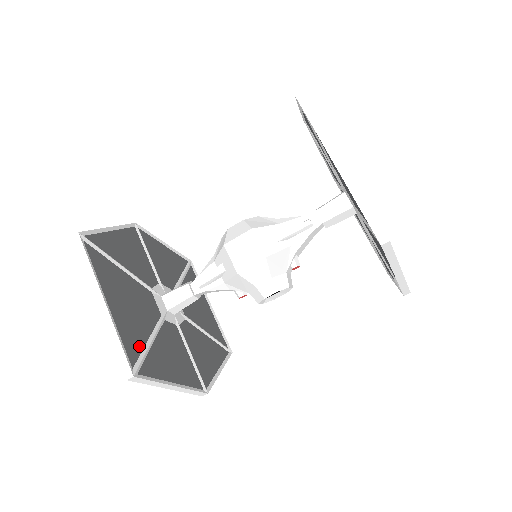
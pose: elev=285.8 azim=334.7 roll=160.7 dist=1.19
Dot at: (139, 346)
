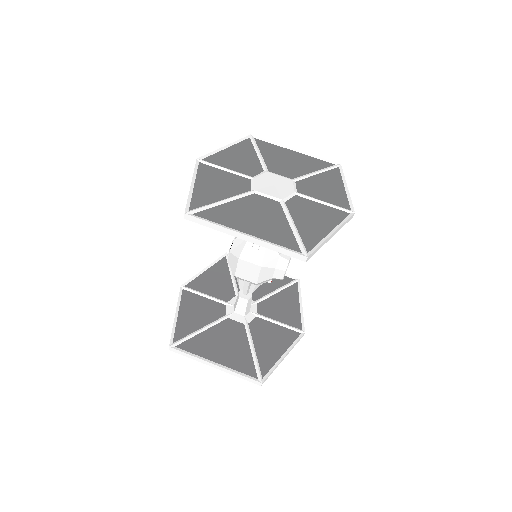
Dot at: (250, 362)
